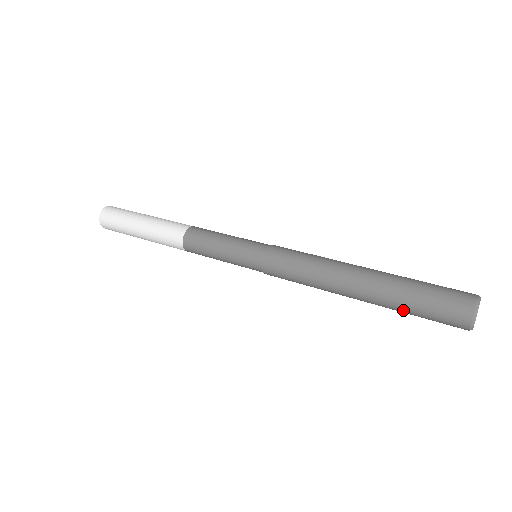
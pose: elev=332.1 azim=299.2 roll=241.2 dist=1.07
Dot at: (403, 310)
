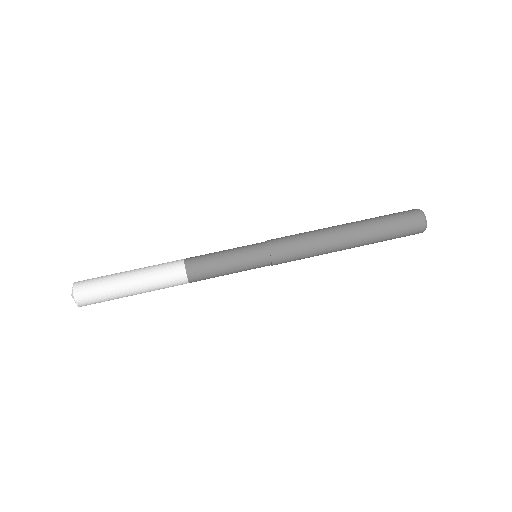
Dot at: occluded
